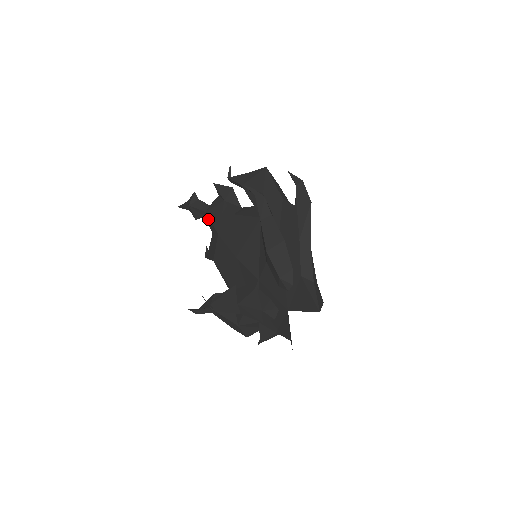
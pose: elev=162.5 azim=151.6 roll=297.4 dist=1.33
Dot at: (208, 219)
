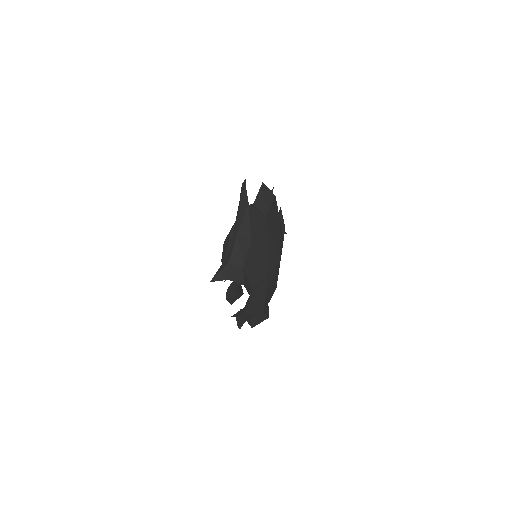
Dot at: occluded
